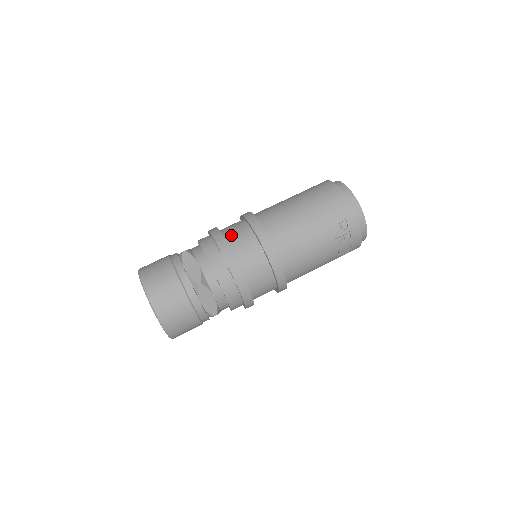
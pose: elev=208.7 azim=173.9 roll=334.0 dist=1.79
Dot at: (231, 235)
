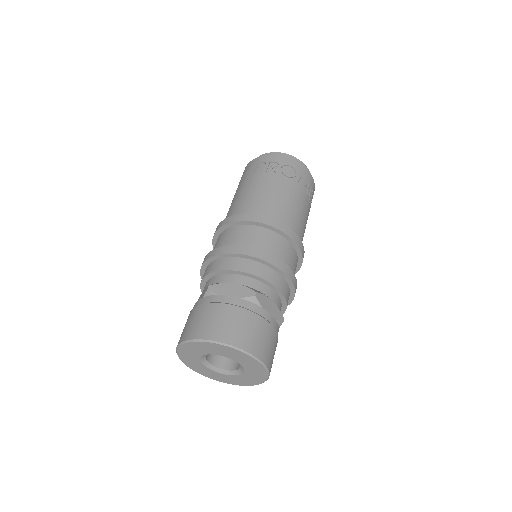
Dot at: occluded
